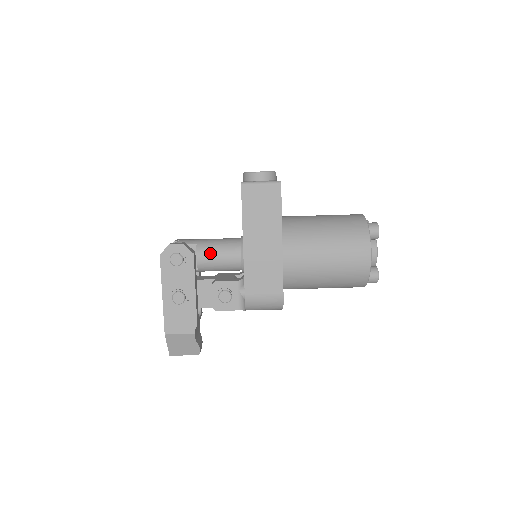
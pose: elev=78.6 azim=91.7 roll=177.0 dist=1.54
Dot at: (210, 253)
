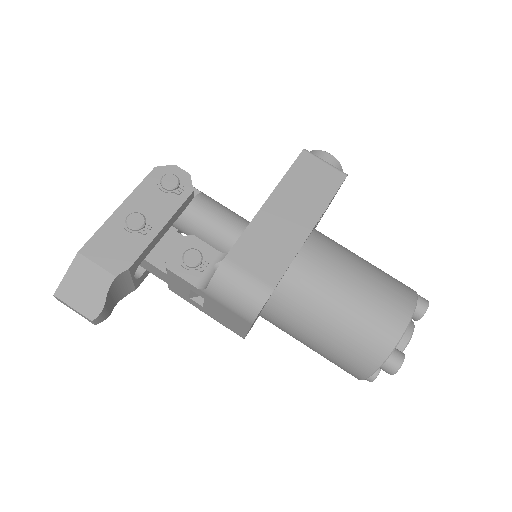
Dot at: (211, 207)
